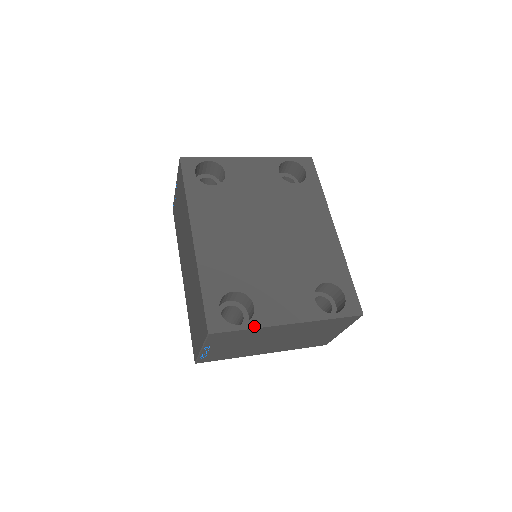
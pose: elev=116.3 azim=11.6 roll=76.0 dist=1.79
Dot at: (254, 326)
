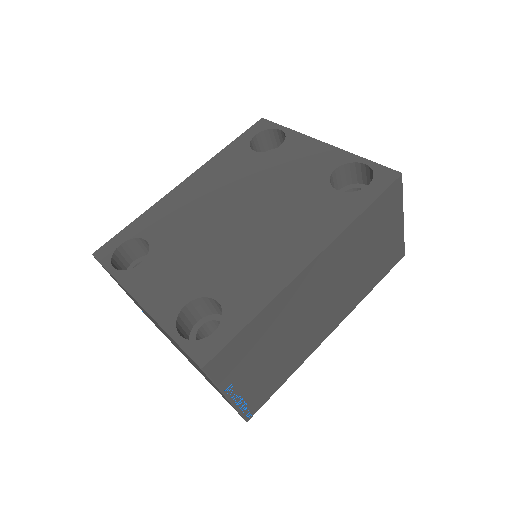
Dot at: (118, 277)
